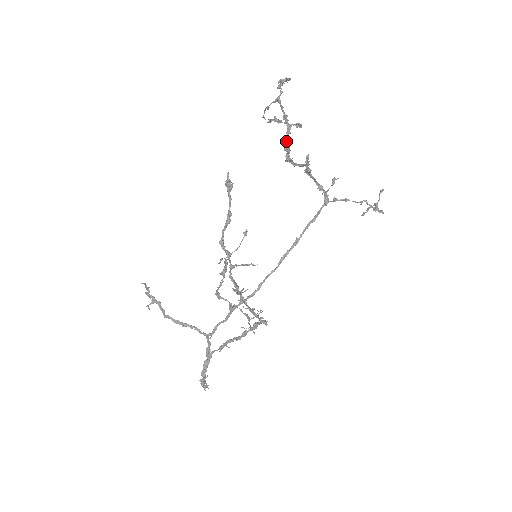
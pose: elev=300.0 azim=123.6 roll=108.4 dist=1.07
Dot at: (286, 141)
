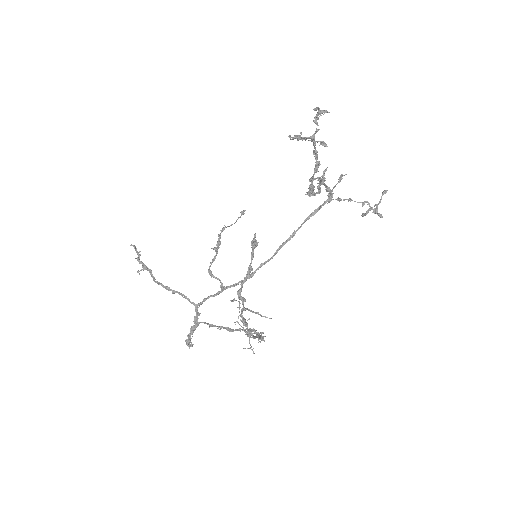
Dot at: (312, 180)
